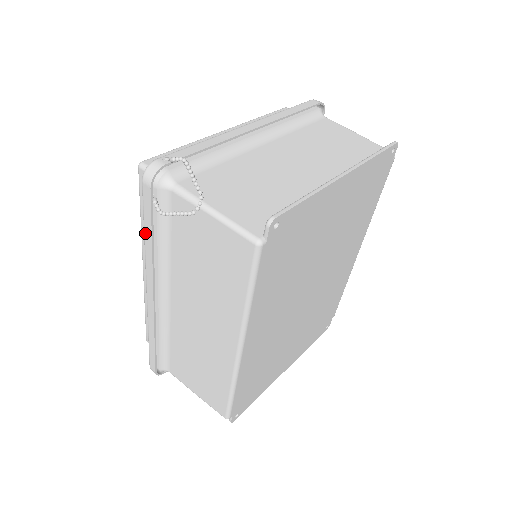
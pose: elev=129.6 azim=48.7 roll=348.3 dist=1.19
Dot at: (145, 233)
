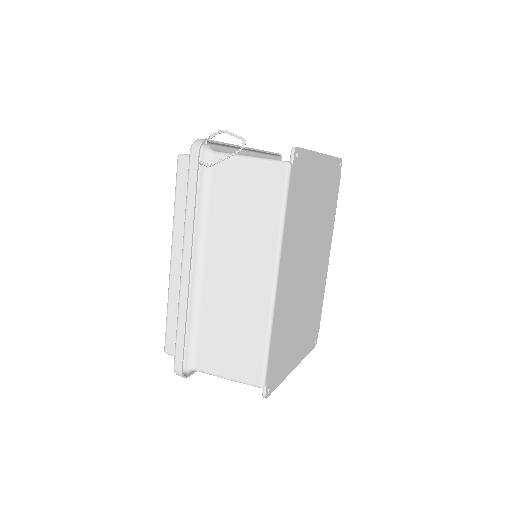
Dot at: (188, 199)
